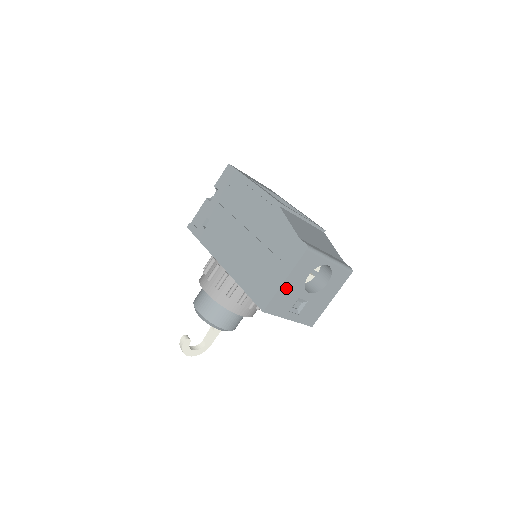
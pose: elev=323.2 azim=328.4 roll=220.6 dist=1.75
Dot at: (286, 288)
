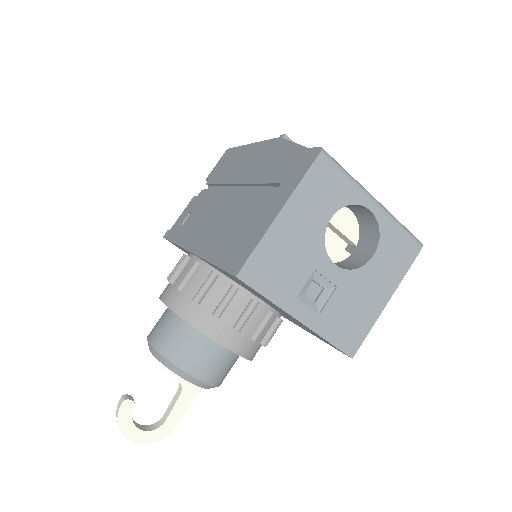
Dot at: (284, 233)
